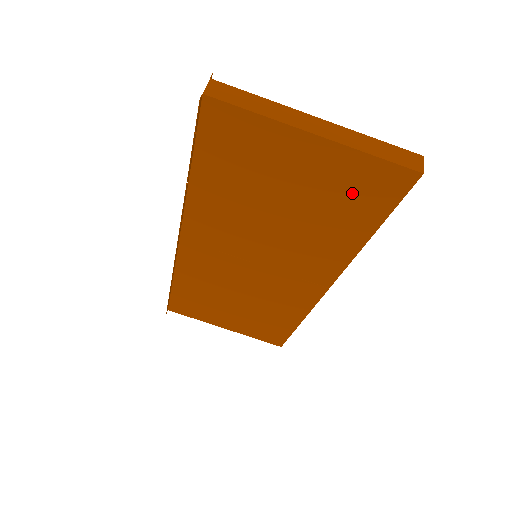
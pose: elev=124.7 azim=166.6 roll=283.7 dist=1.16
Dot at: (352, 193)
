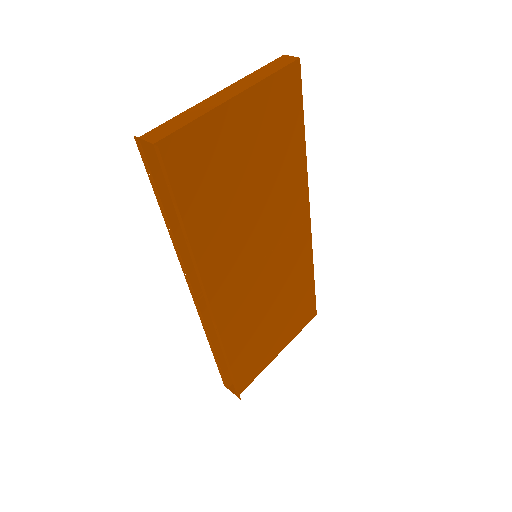
Dot at: (277, 119)
